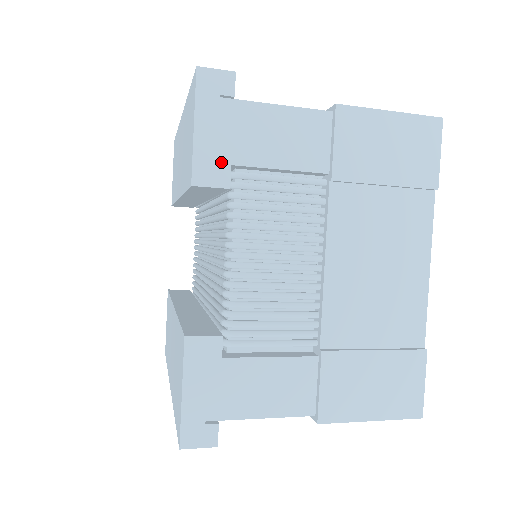
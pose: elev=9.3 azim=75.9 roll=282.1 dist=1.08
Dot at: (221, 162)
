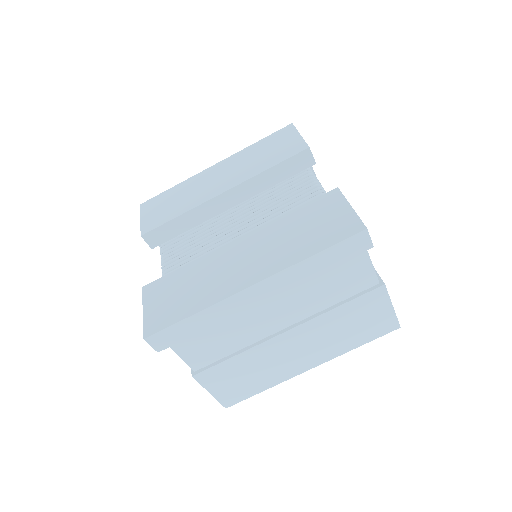
Dot at: occluded
